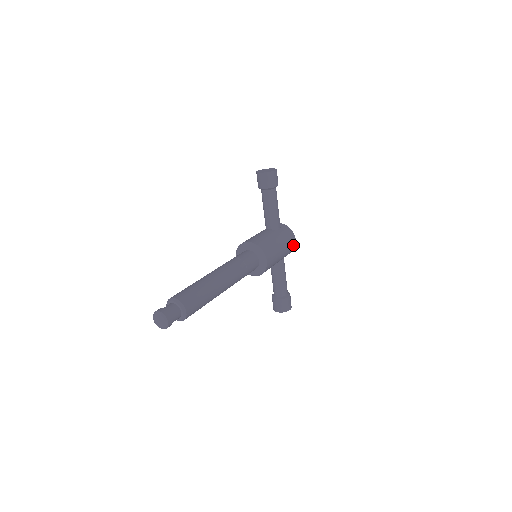
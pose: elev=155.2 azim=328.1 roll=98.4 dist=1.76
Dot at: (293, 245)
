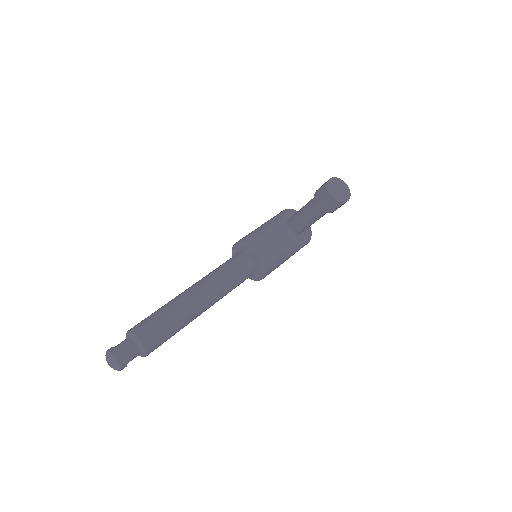
Dot at: occluded
